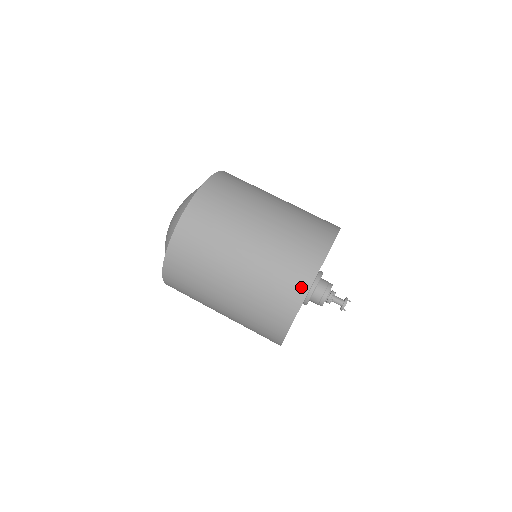
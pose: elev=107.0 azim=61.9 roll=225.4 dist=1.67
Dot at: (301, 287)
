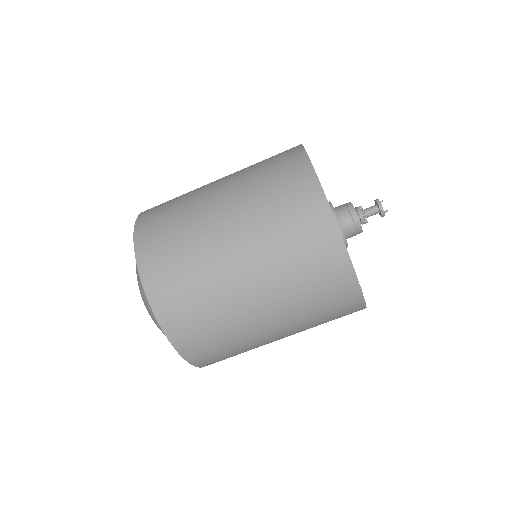
Dot at: (312, 194)
